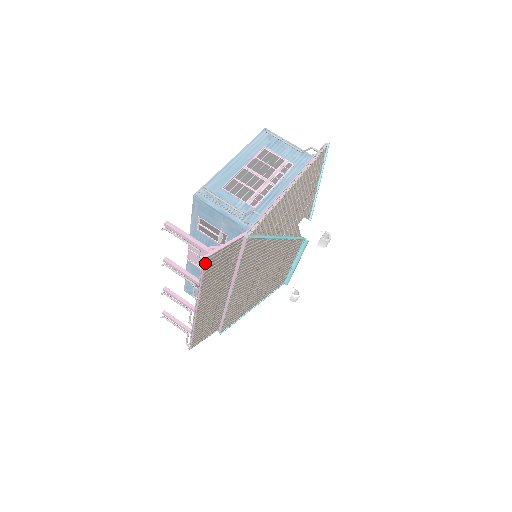
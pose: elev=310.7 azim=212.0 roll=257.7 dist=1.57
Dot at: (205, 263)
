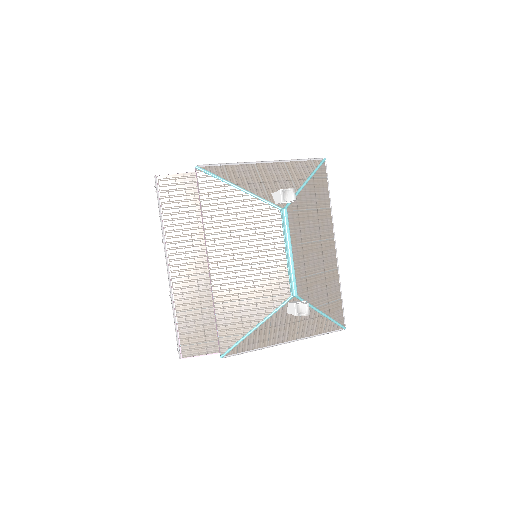
Dot at: (159, 184)
